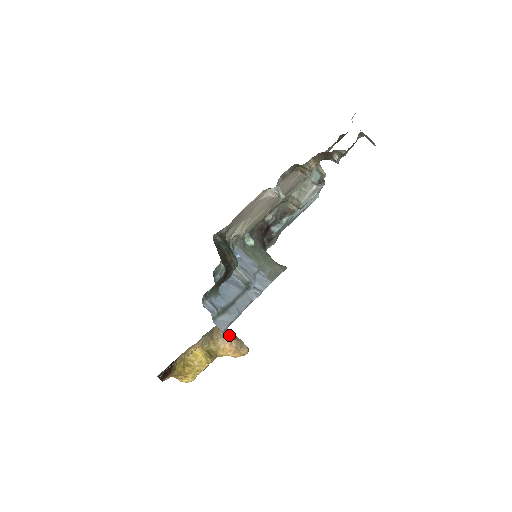
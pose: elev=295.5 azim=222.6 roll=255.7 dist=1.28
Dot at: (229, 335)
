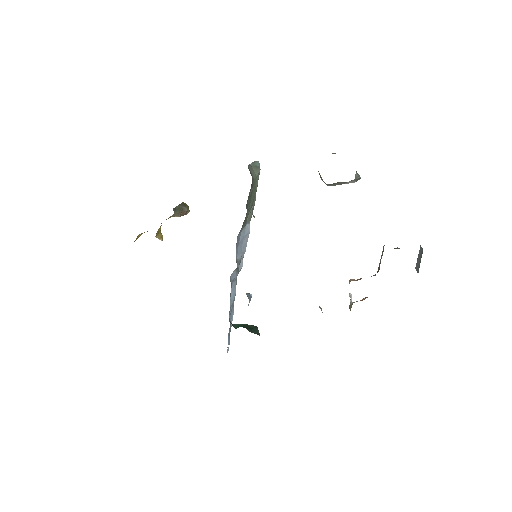
Dot at: (178, 216)
